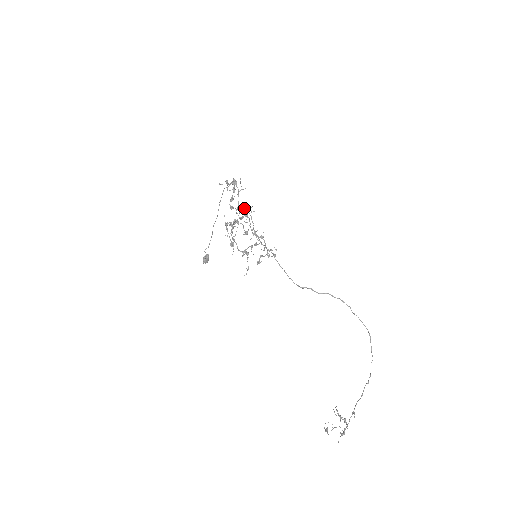
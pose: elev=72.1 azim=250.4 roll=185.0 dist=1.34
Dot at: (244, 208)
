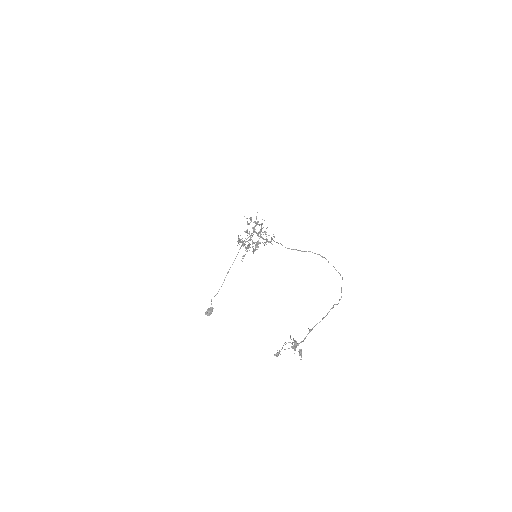
Dot at: (258, 224)
